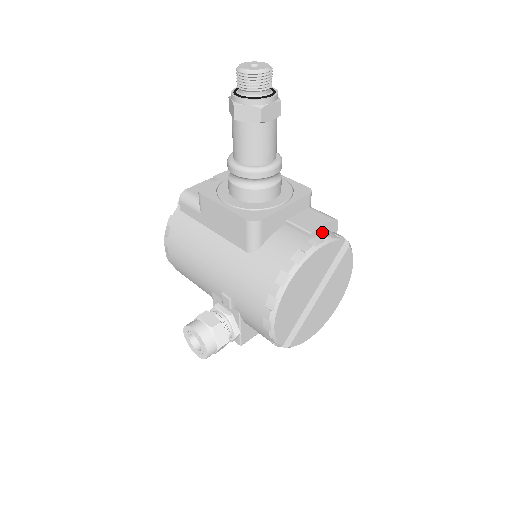
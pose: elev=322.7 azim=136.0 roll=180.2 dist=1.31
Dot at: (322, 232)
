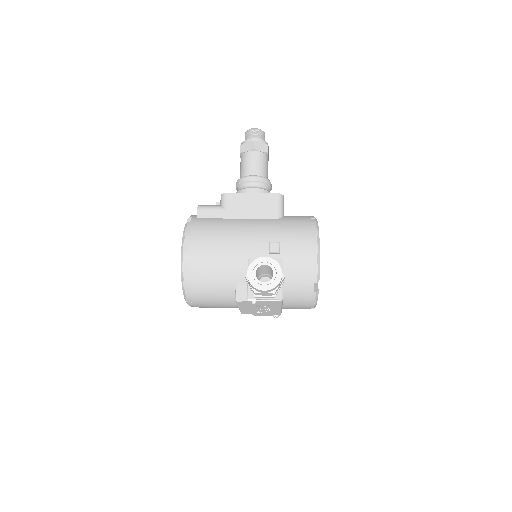
Dot at: occluded
